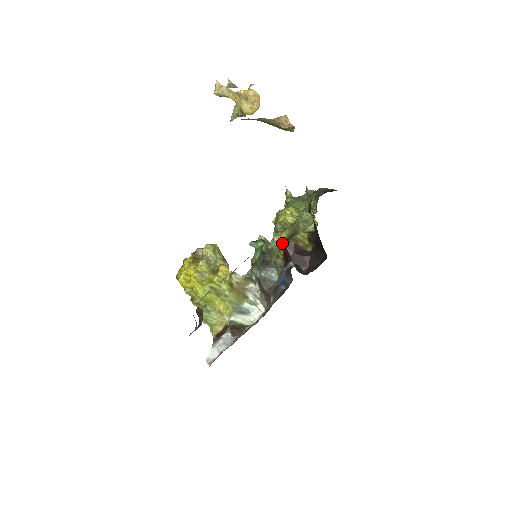
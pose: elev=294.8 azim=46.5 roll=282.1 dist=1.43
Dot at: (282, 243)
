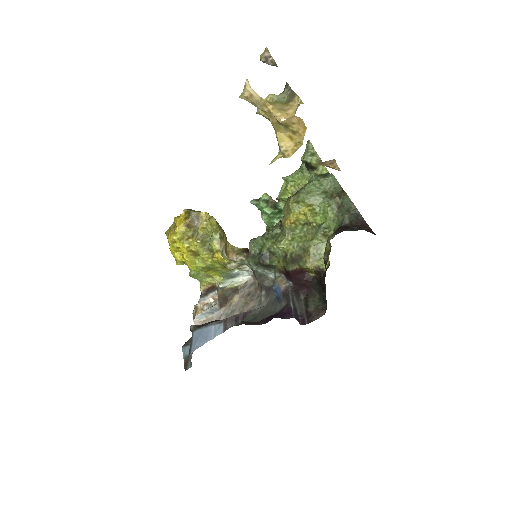
Dot at: (286, 256)
